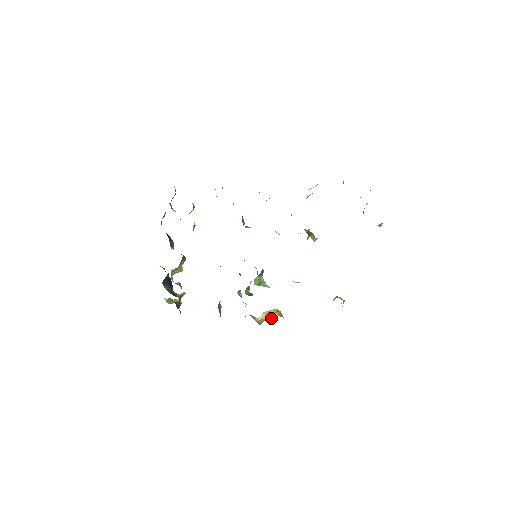
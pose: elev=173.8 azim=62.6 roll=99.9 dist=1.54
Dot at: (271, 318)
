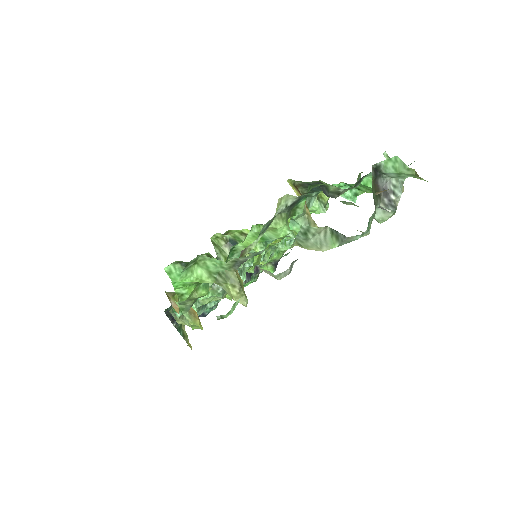
Dot at: occluded
